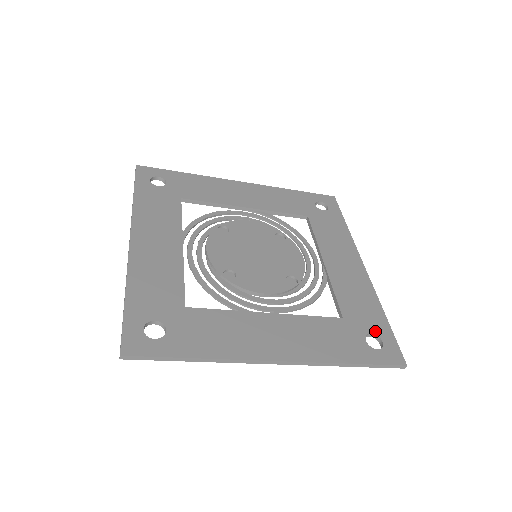
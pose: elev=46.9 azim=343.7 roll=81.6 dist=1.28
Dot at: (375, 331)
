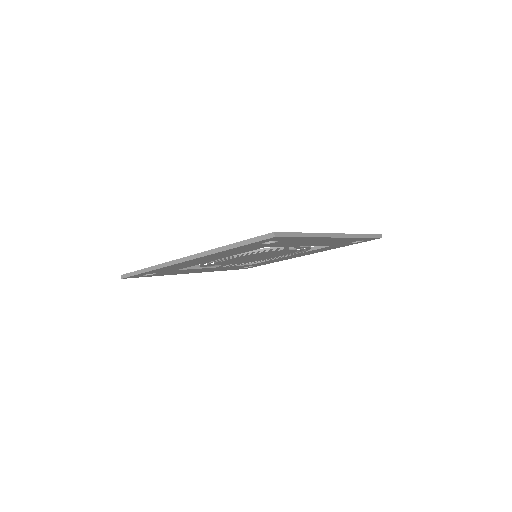
Dot at: occluded
